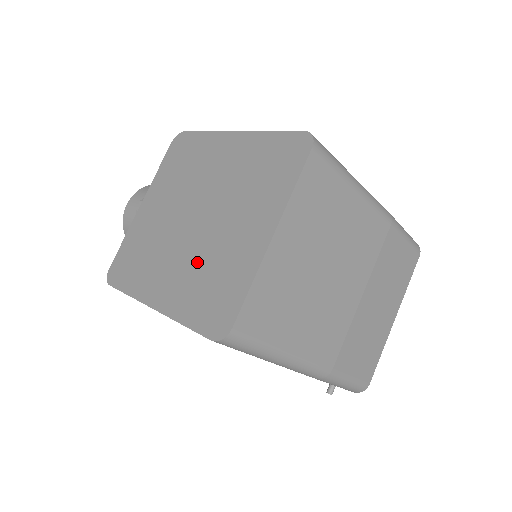
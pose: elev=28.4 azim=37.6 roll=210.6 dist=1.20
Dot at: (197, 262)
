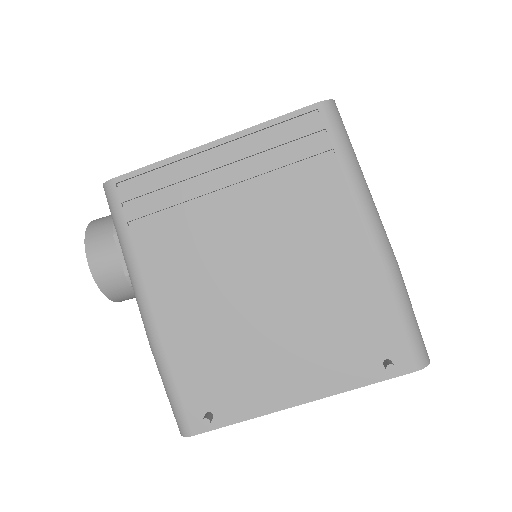
Dot at: occluded
